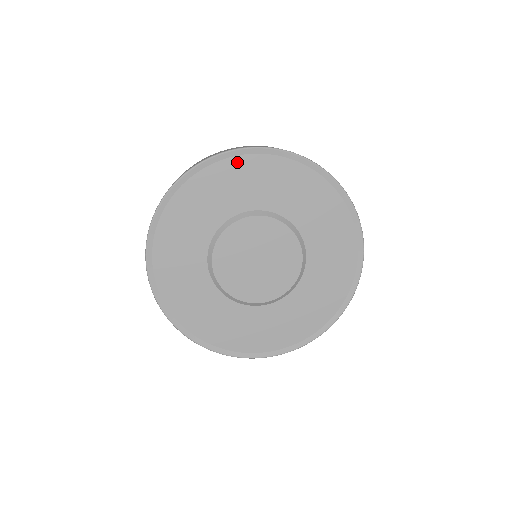
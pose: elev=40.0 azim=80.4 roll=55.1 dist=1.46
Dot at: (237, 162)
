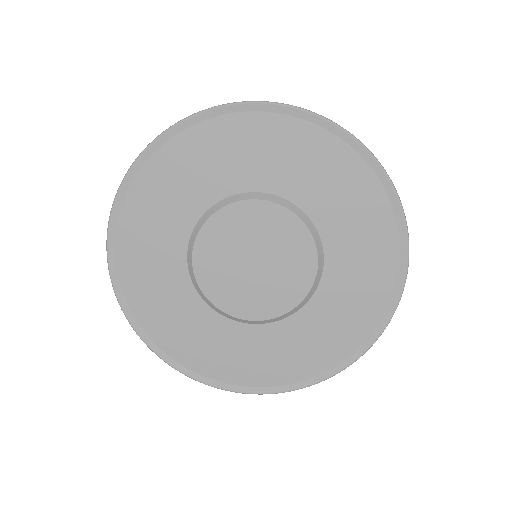
Dot at: (207, 129)
